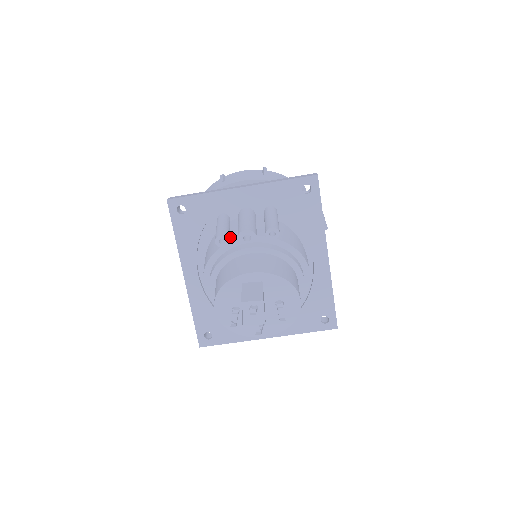
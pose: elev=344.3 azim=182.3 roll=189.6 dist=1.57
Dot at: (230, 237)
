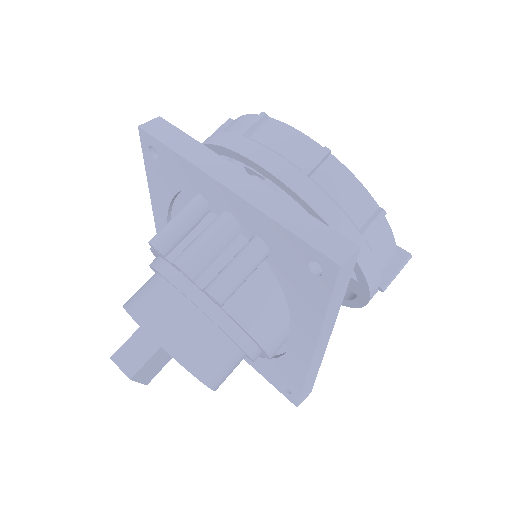
Dot at: (174, 248)
